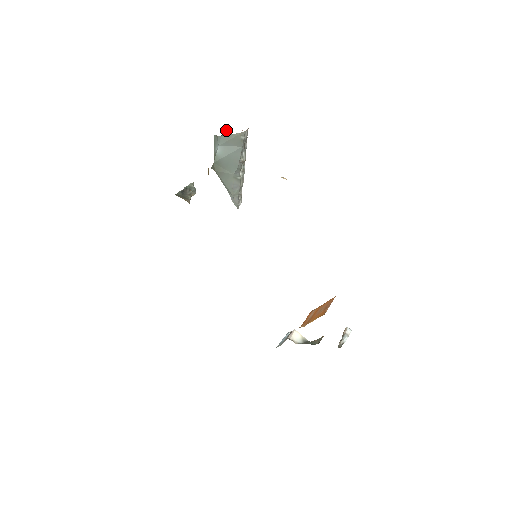
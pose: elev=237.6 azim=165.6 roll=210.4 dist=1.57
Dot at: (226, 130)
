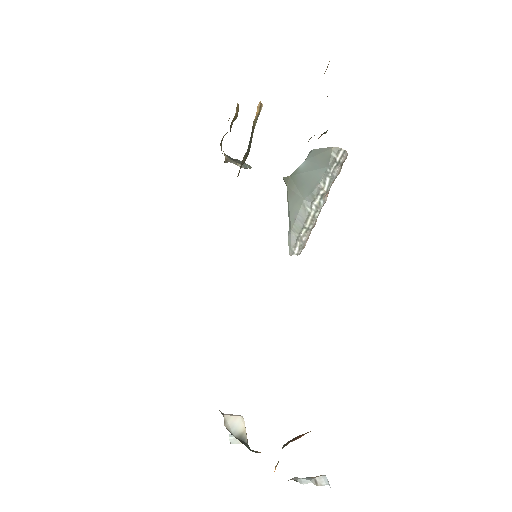
Dot at: occluded
